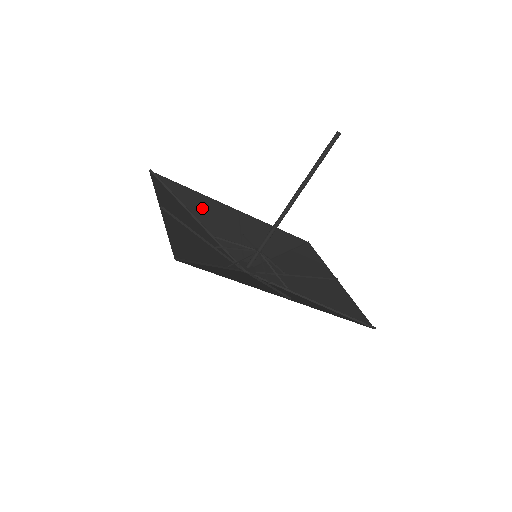
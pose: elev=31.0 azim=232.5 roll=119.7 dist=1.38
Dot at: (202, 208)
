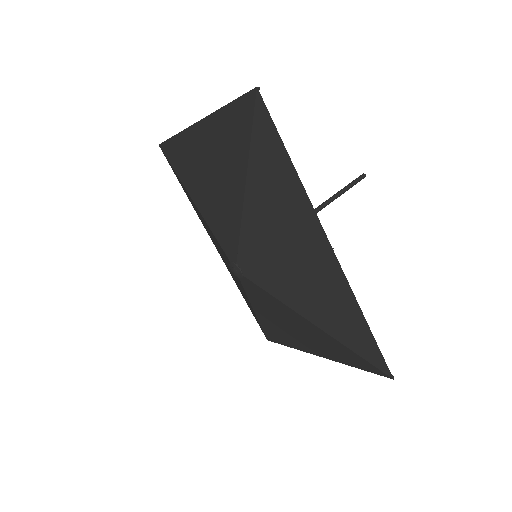
Dot at: (195, 208)
